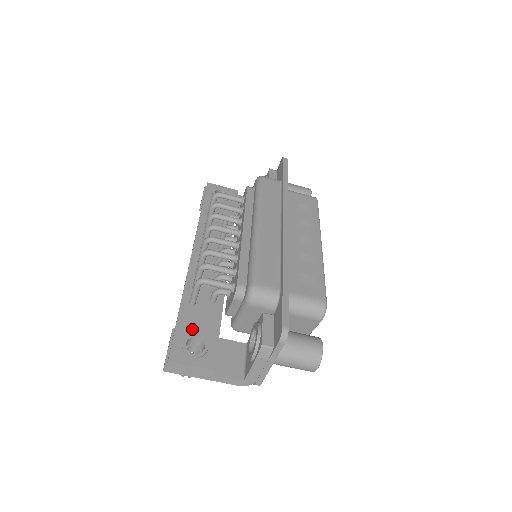
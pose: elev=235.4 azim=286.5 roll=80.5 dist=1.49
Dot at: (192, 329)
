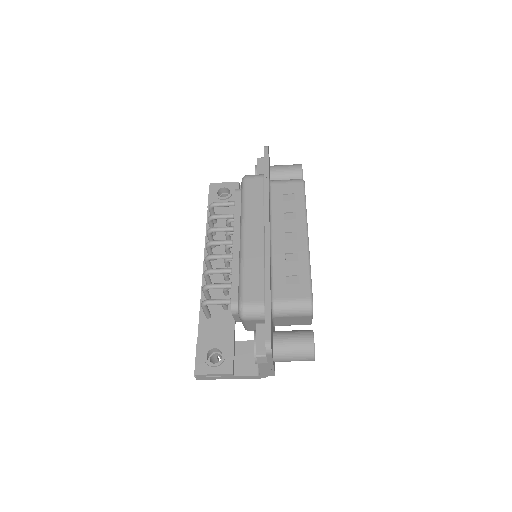
Dot at: (211, 341)
